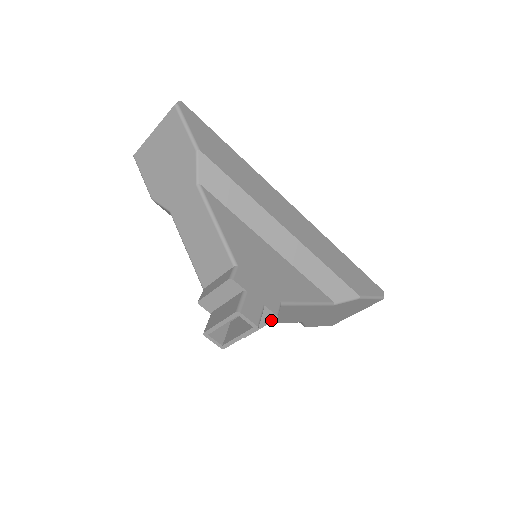
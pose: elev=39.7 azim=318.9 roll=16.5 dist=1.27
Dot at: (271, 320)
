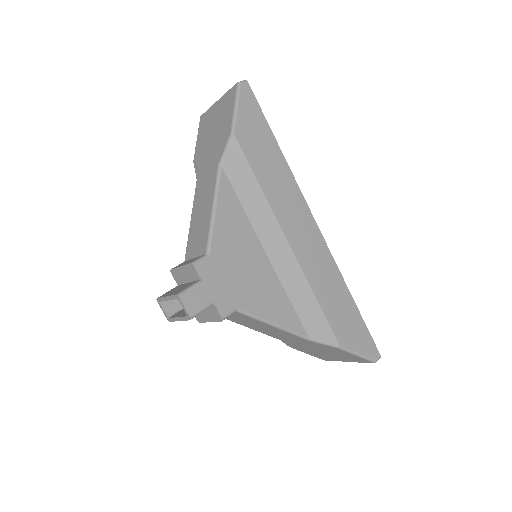
Dot at: (218, 319)
